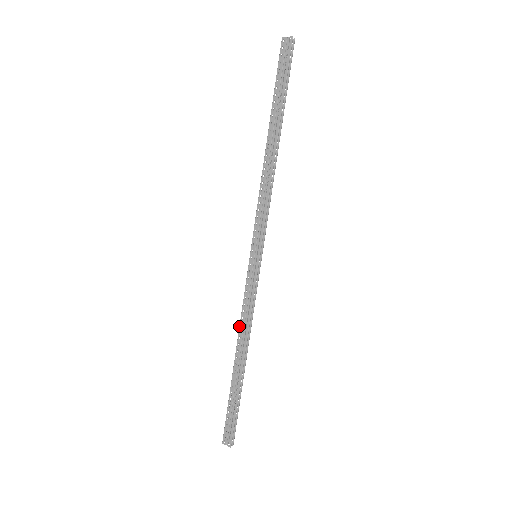
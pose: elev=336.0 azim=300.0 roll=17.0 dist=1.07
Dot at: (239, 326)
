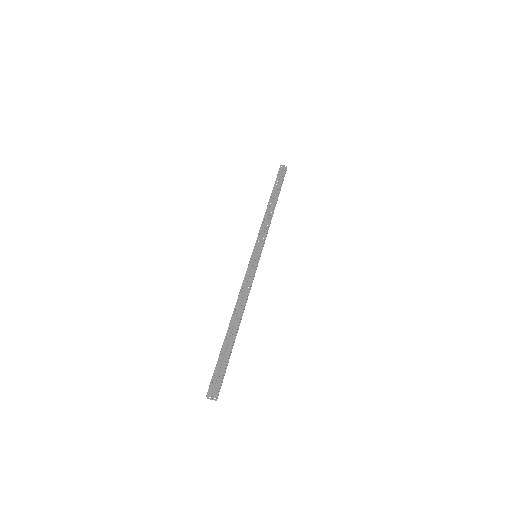
Dot at: (238, 297)
